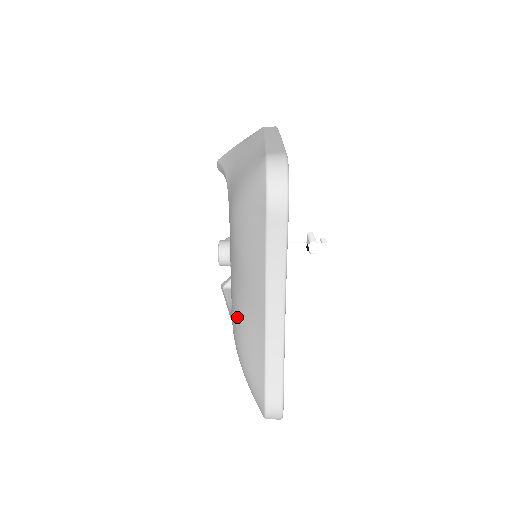
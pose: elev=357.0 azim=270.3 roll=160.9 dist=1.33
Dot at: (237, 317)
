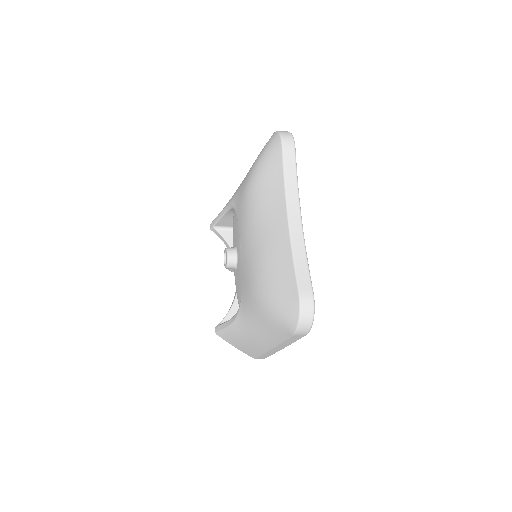
Dot at: (257, 263)
